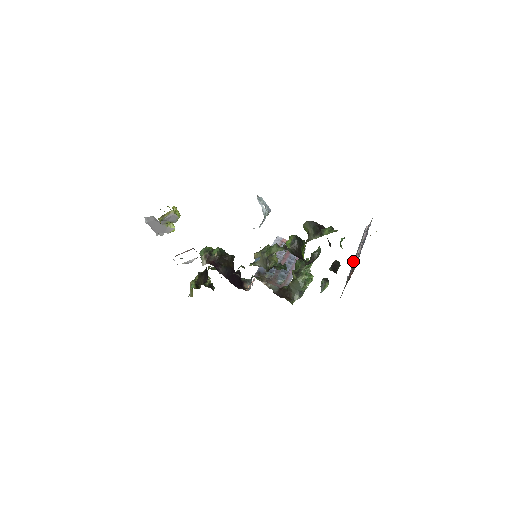
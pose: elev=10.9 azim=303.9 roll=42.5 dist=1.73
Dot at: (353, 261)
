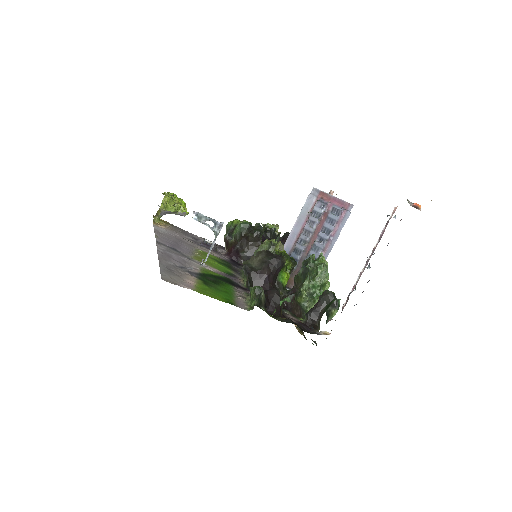
Dot at: (355, 290)
